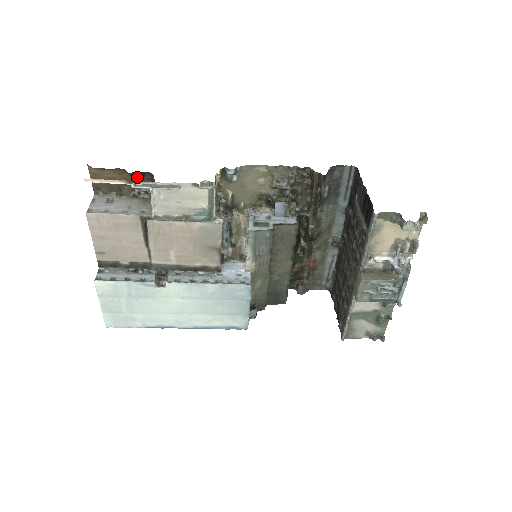
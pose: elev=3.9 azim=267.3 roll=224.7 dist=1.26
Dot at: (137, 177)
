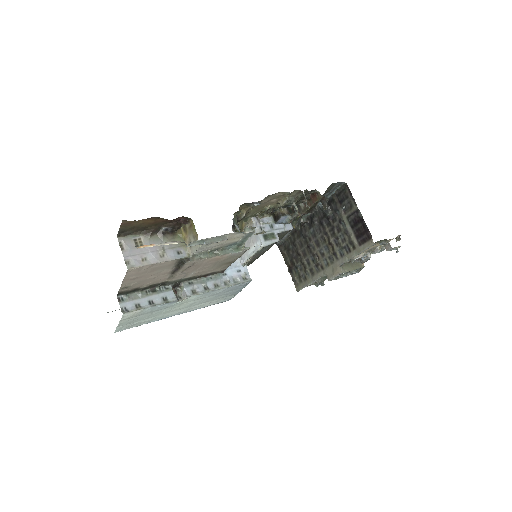
Dot at: occluded
